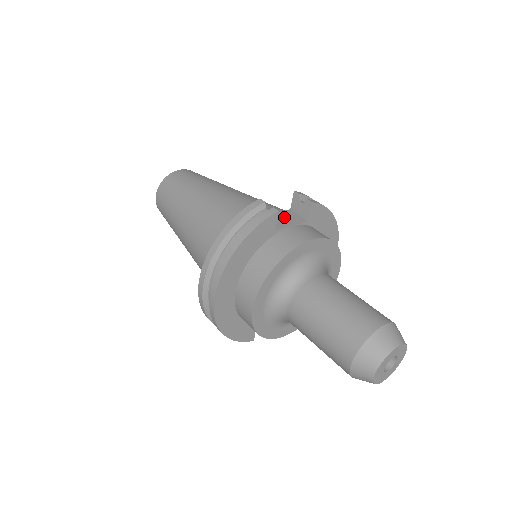
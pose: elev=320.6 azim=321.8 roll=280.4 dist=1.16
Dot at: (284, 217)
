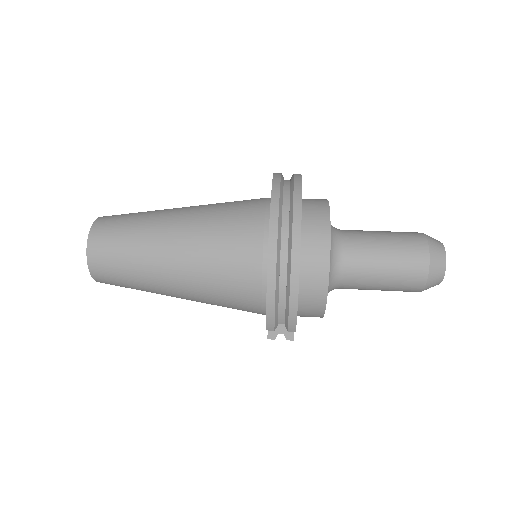
Dot at: occluded
